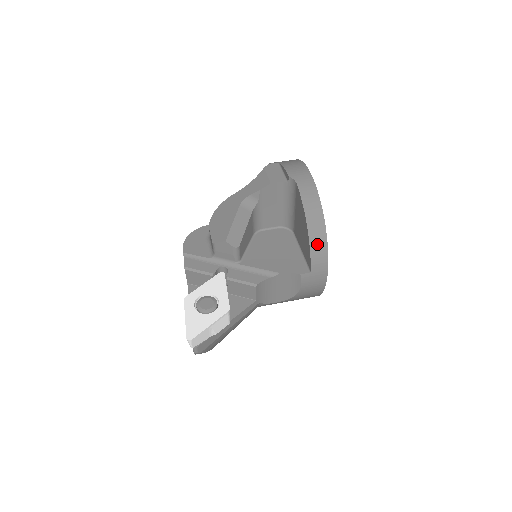
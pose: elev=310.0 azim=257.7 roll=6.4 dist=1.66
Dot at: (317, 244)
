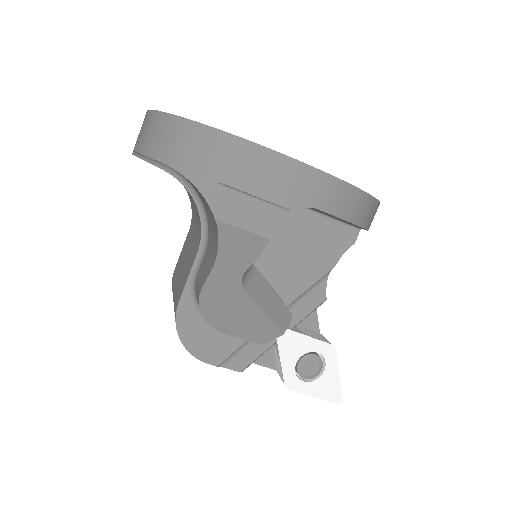
Dot at: occluded
